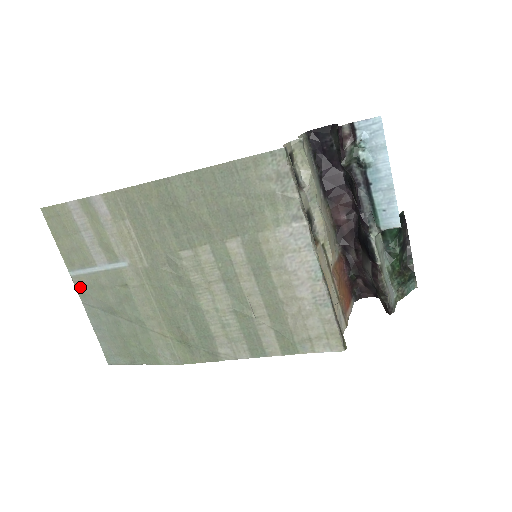
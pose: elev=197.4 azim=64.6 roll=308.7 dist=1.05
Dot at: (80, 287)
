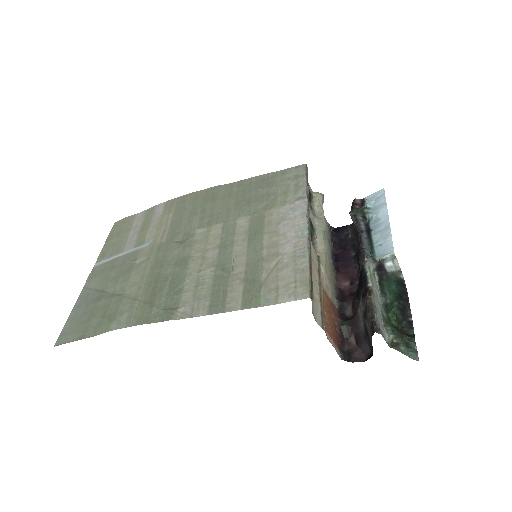
Dot at: (94, 273)
